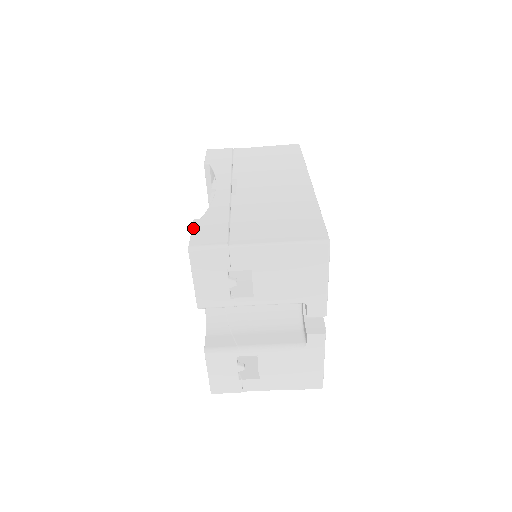
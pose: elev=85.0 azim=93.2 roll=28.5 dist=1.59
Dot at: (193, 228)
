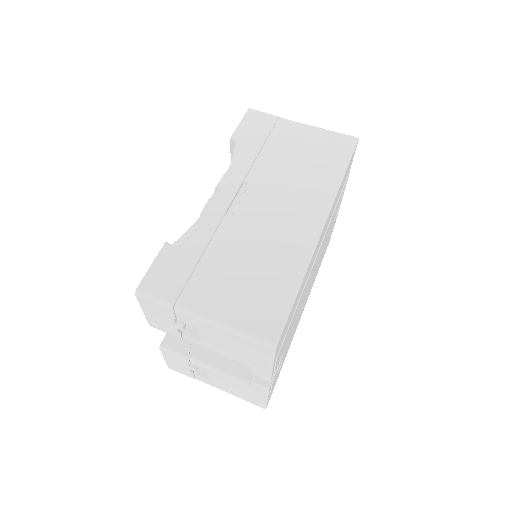
Dot at: (156, 259)
